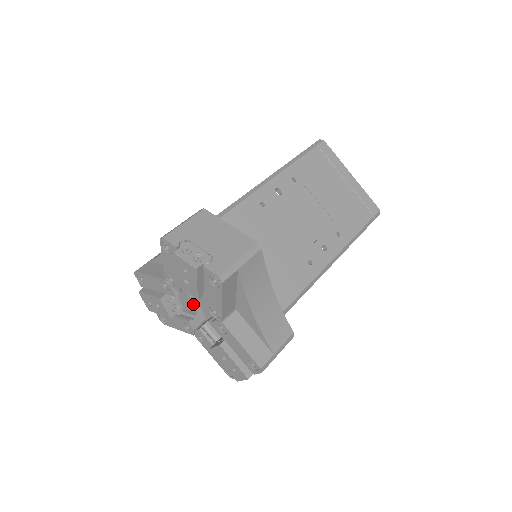
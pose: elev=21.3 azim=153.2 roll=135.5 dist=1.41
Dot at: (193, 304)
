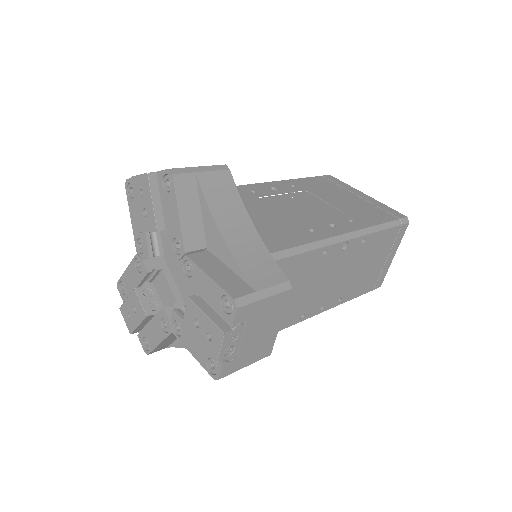
Dot at: (171, 290)
